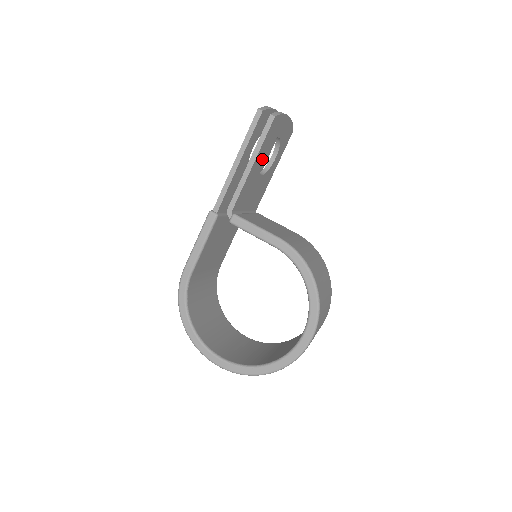
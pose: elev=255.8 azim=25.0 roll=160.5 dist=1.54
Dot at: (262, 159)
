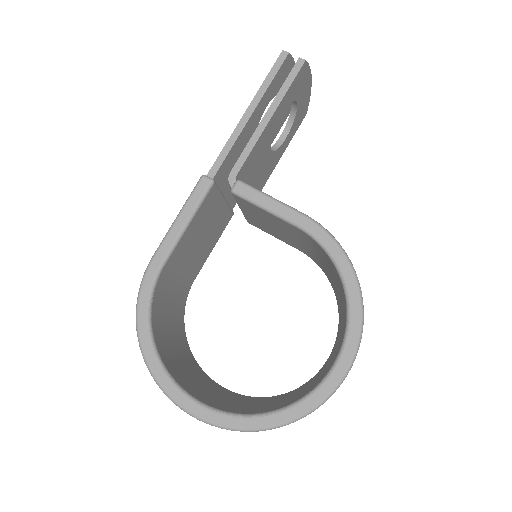
Dot at: occluded
